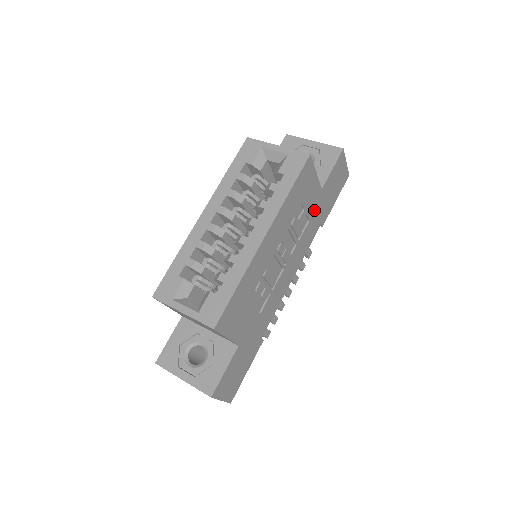
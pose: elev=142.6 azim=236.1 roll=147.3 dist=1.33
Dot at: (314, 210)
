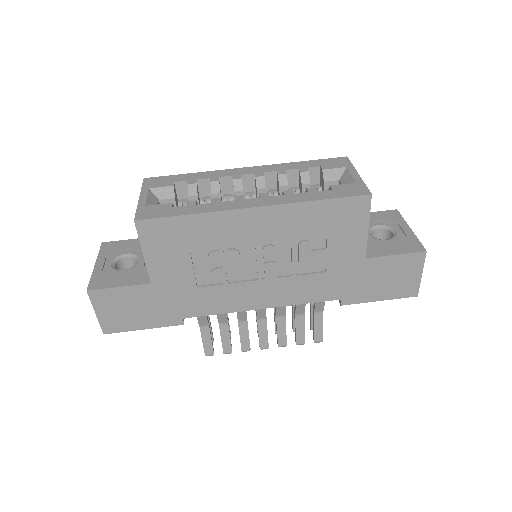
Dot at: (340, 269)
